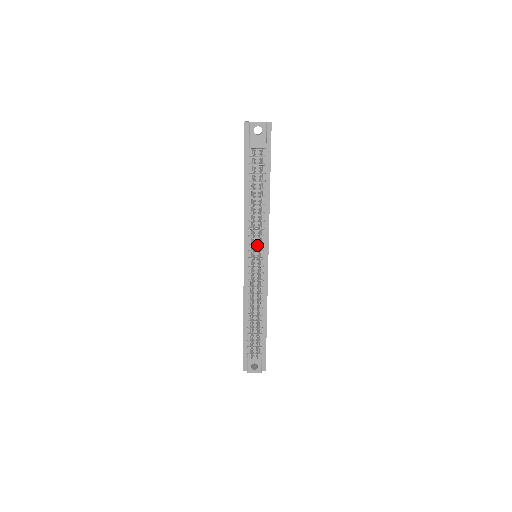
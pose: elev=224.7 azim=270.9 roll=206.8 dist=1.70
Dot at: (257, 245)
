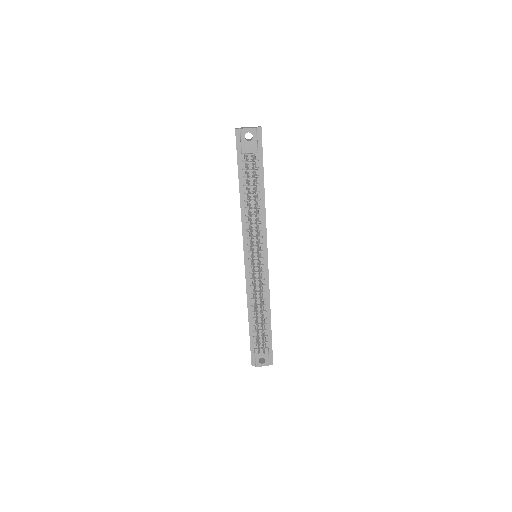
Dot at: (256, 246)
